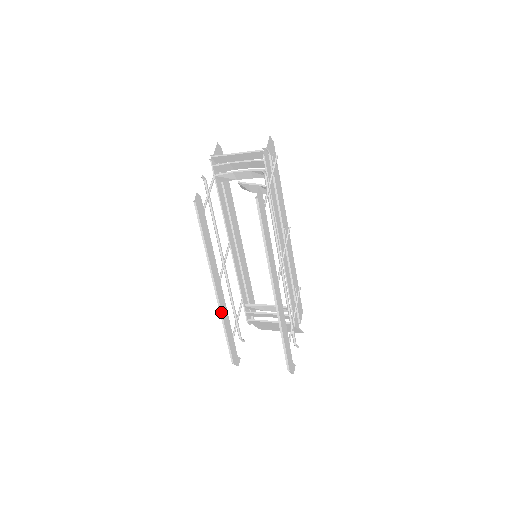
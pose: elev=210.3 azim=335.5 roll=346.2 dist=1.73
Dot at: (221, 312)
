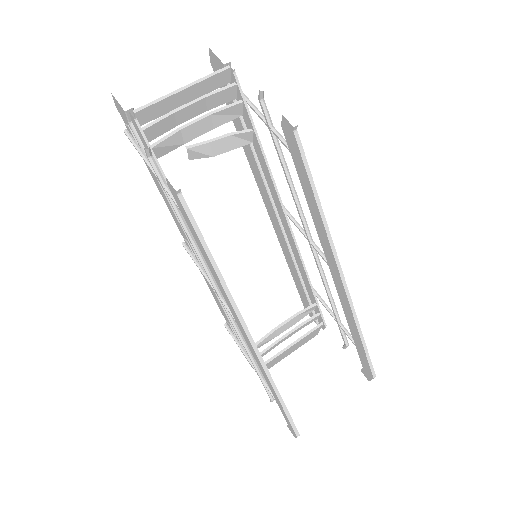
Dot at: (267, 369)
